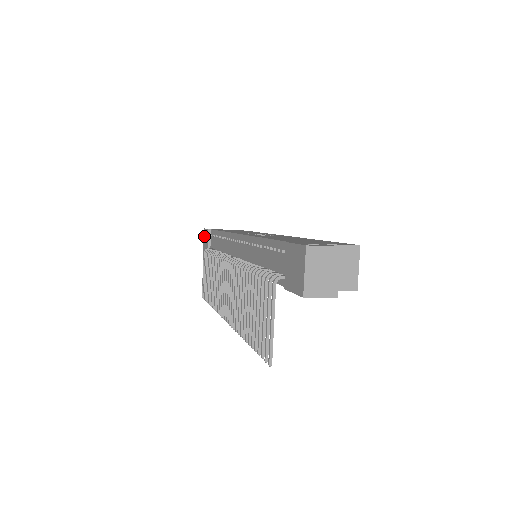
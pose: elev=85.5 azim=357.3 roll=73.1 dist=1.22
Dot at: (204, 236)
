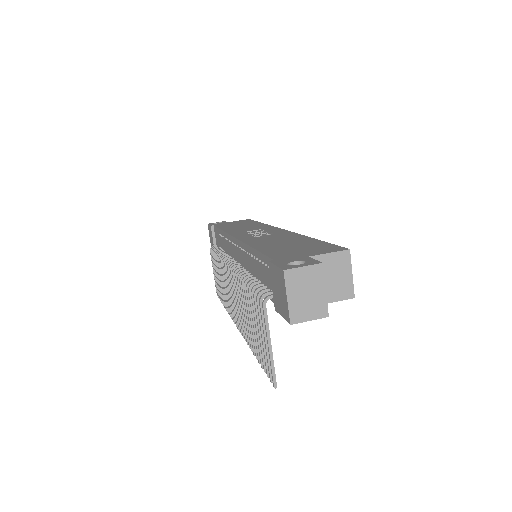
Dot at: (209, 232)
